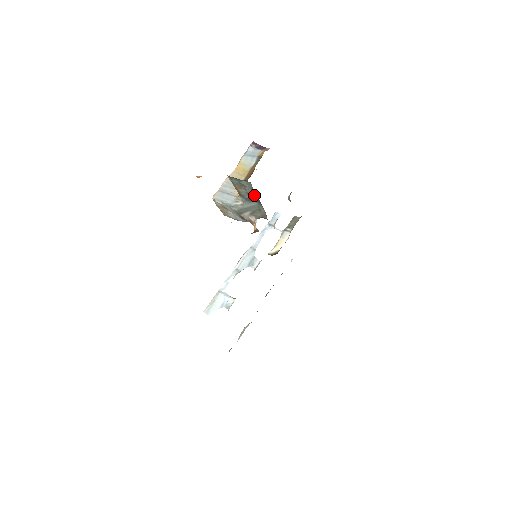
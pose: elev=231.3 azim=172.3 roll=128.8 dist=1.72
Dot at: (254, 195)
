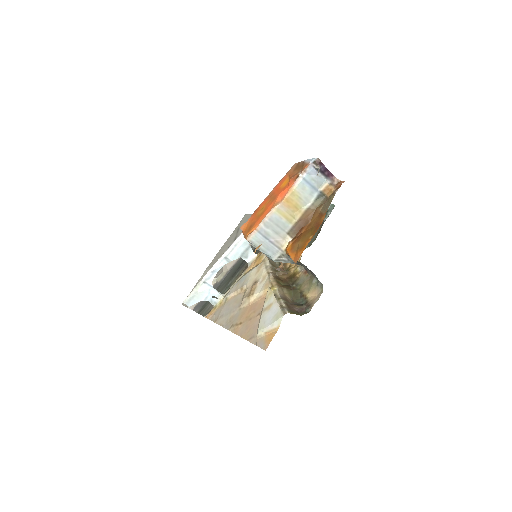
Dot at: occluded
